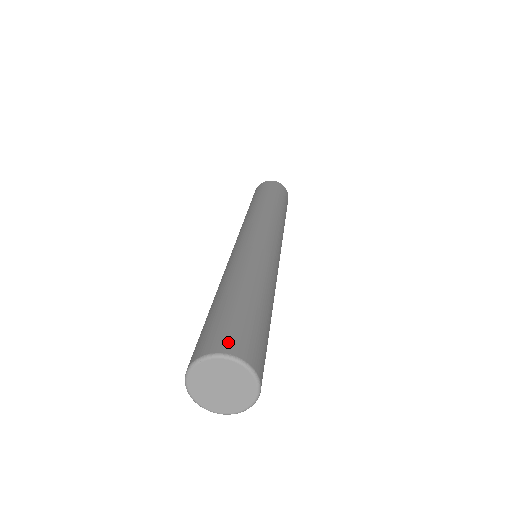
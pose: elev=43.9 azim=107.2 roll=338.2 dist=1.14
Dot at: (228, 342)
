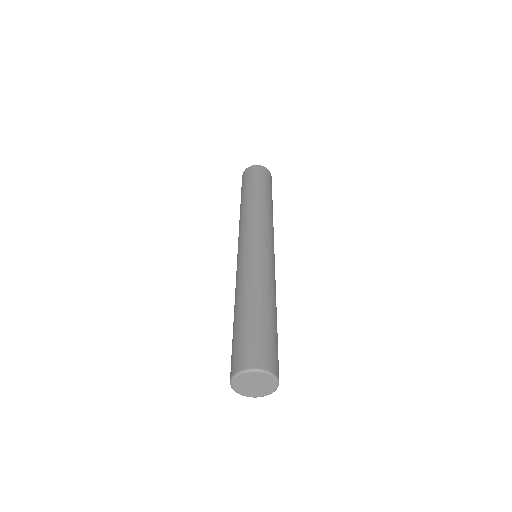
Dot at: (264, 360)
